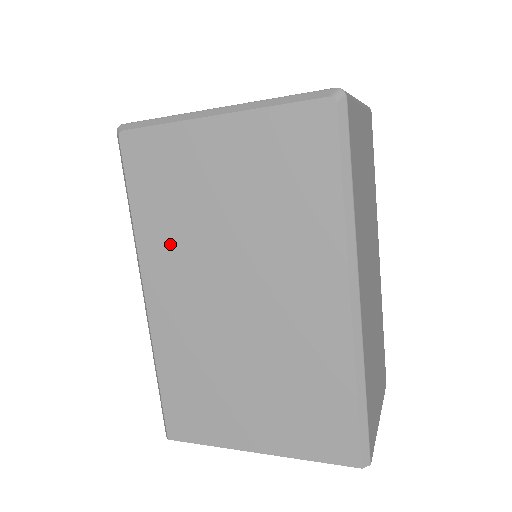
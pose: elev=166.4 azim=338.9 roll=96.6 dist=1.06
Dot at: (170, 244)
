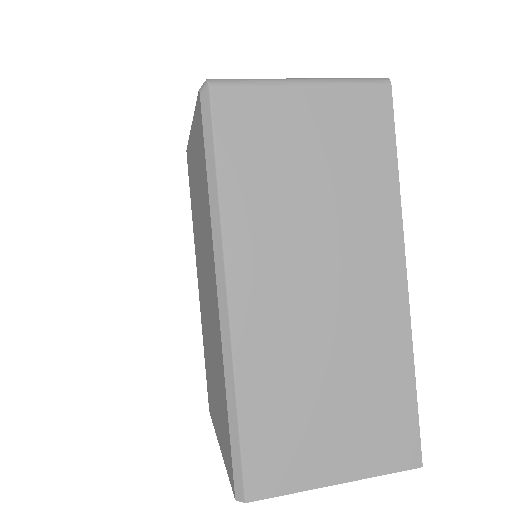
Dot at: (196, 238)
